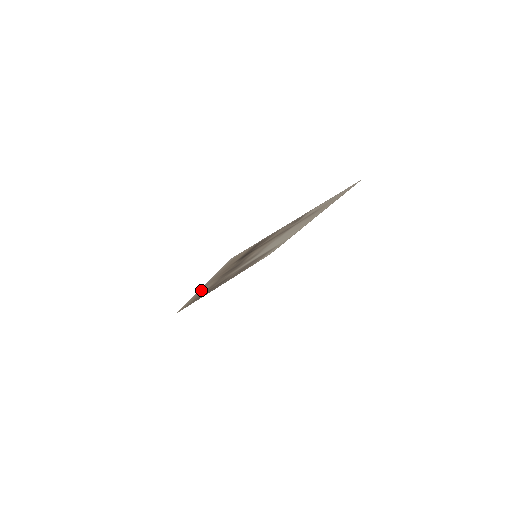
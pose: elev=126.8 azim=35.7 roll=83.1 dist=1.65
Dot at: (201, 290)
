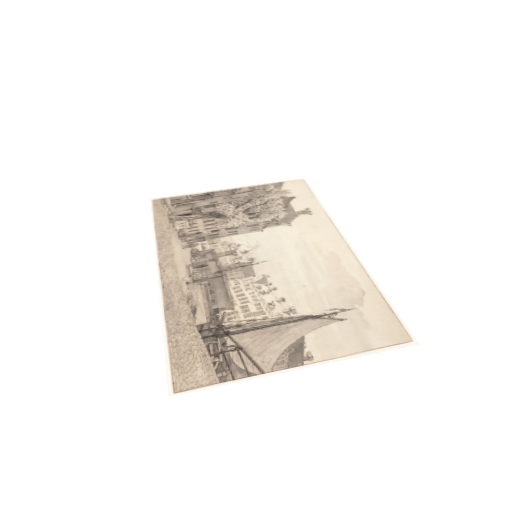
Dot at: (167, 264)
